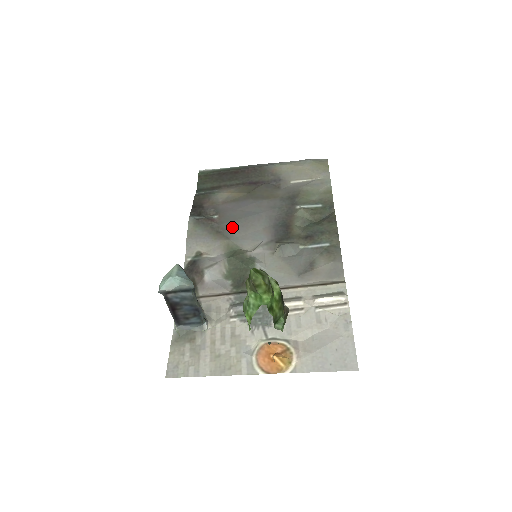
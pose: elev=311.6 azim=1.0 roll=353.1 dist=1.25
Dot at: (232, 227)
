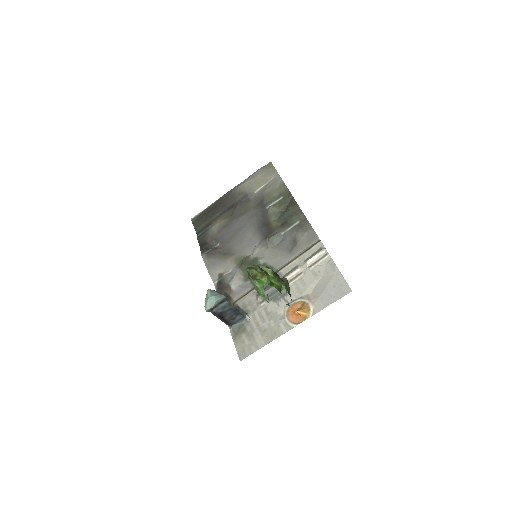
Dot at: (232, 245)
